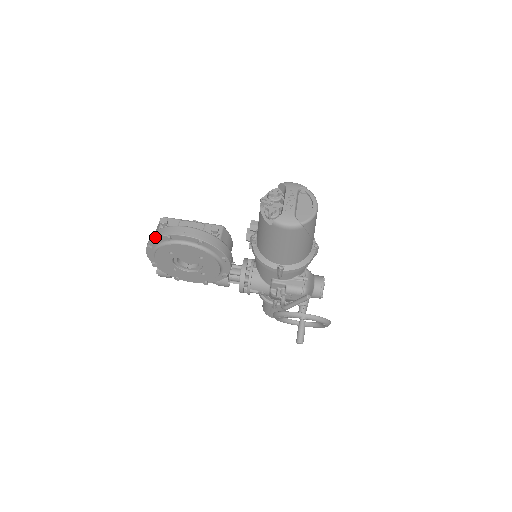
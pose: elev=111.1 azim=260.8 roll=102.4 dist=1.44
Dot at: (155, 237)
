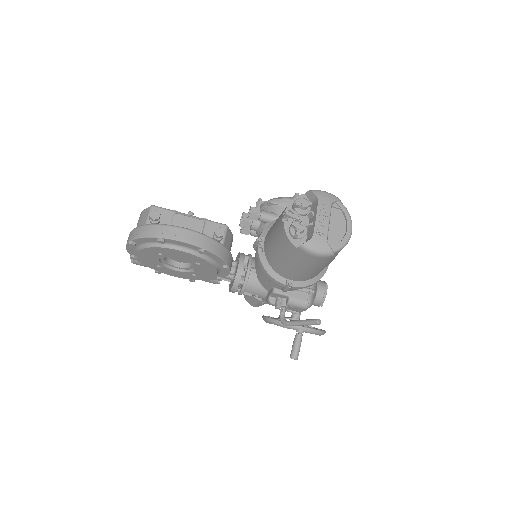
Dot at: (143, 236)
